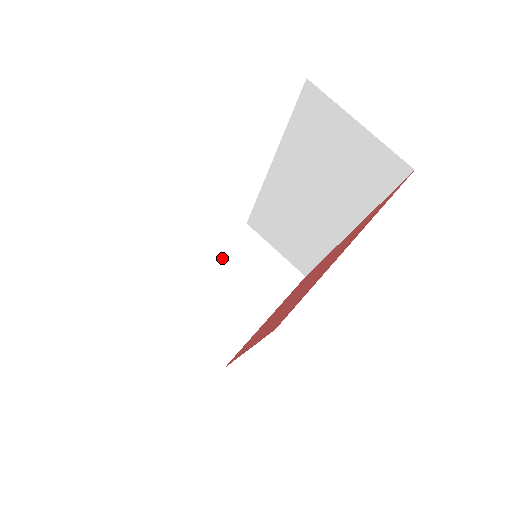
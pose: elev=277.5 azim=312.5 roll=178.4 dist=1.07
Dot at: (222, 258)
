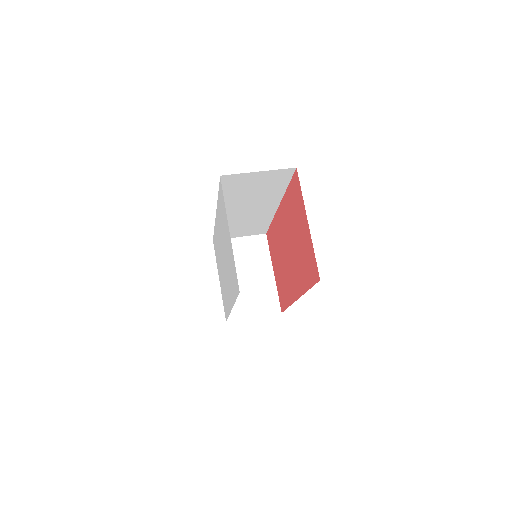
Dot at: occluded
